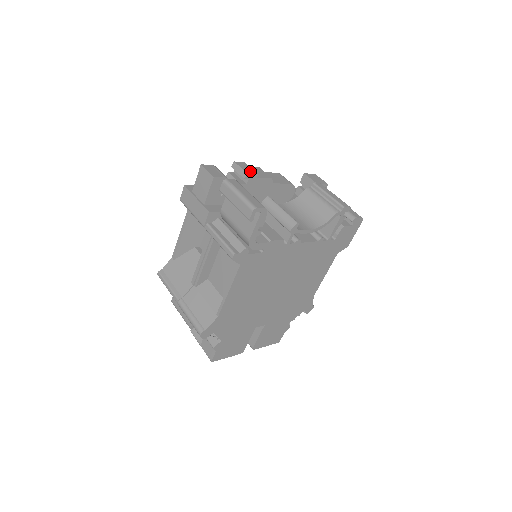
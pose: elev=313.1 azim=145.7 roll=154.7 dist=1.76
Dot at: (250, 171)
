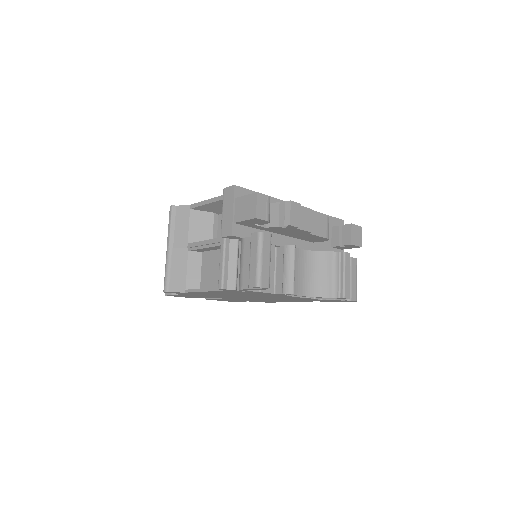
Dot at: (295, 221)
